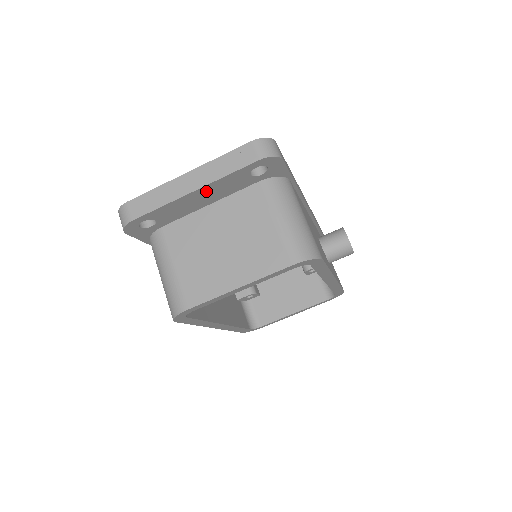
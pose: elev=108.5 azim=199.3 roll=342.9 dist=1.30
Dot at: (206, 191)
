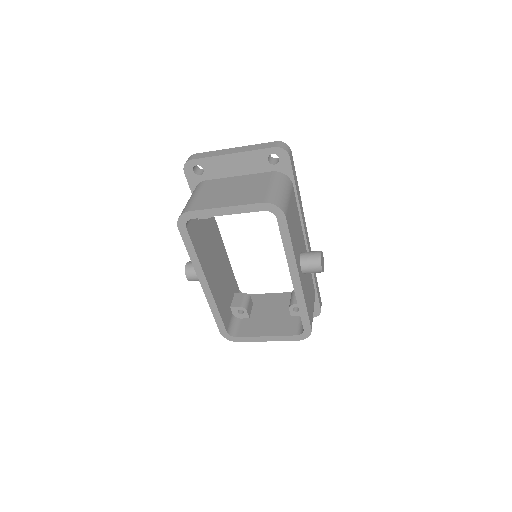
Dot at: (239, 159)
